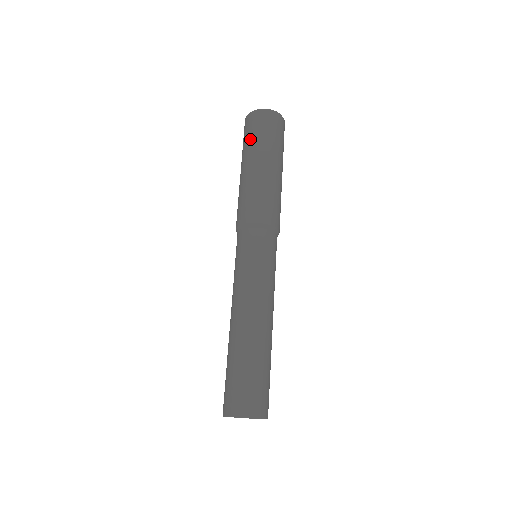
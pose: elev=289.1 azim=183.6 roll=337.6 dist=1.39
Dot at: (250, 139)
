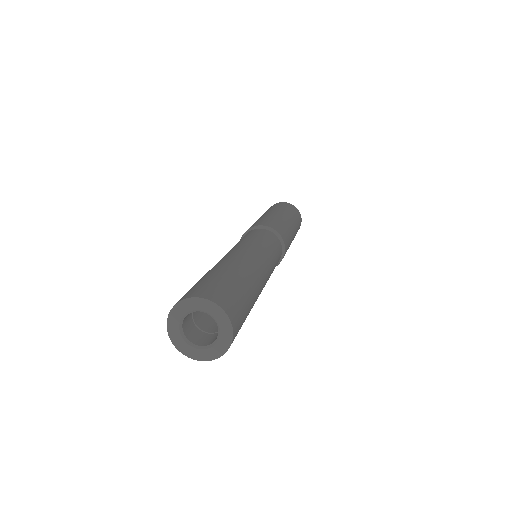
Dot at: (276, 207)
